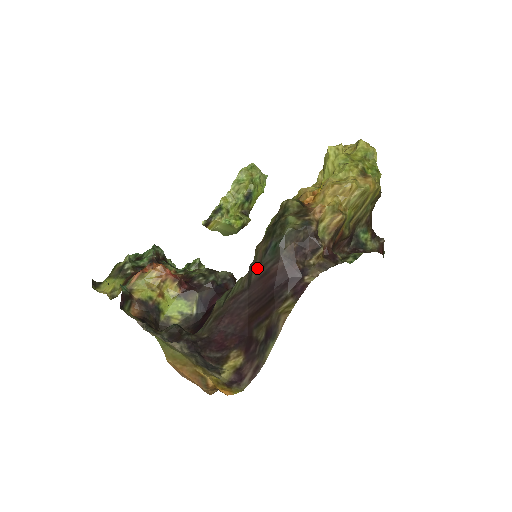
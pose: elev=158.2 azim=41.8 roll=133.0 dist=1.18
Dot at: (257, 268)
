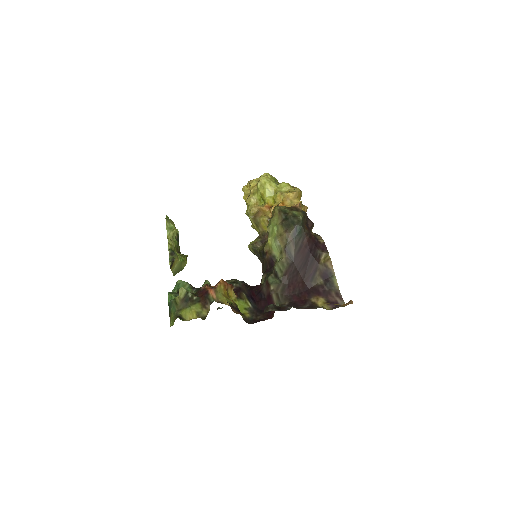
Dot at: (293, 247)
